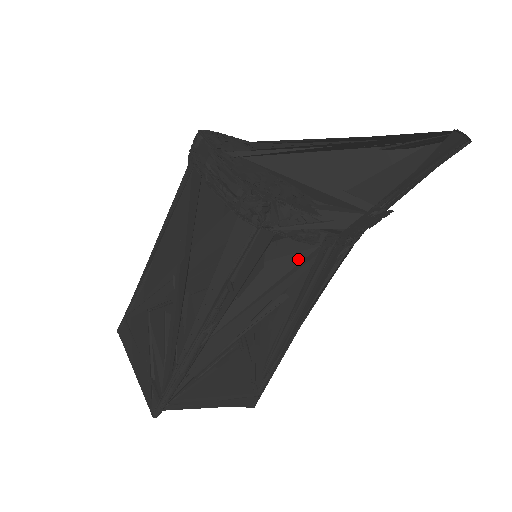
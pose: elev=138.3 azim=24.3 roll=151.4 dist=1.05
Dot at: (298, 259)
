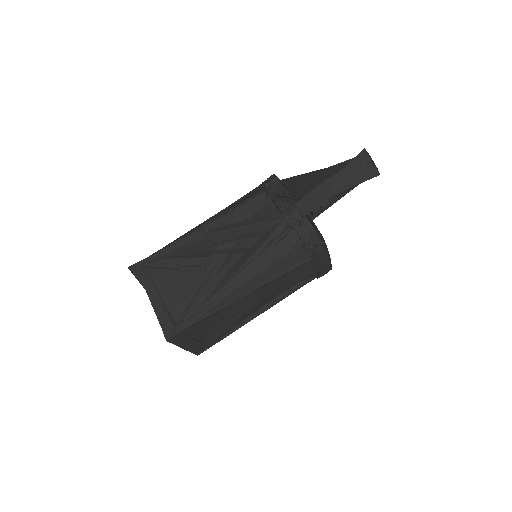
Dot at: (270, 219)
